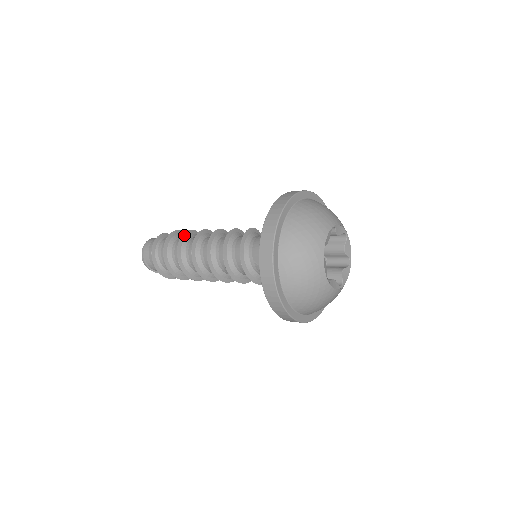
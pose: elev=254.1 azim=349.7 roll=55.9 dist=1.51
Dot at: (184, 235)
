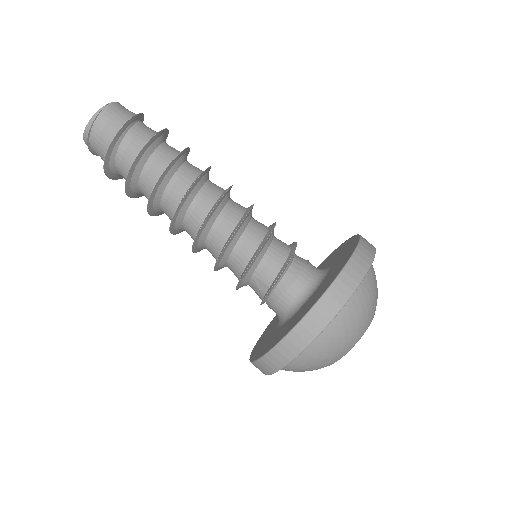
Dot at: (174, 160)
